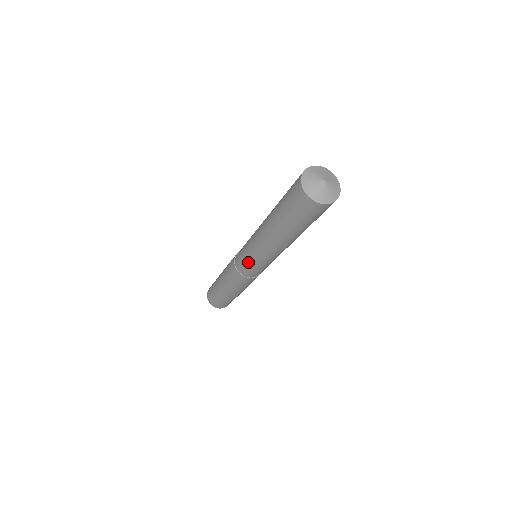
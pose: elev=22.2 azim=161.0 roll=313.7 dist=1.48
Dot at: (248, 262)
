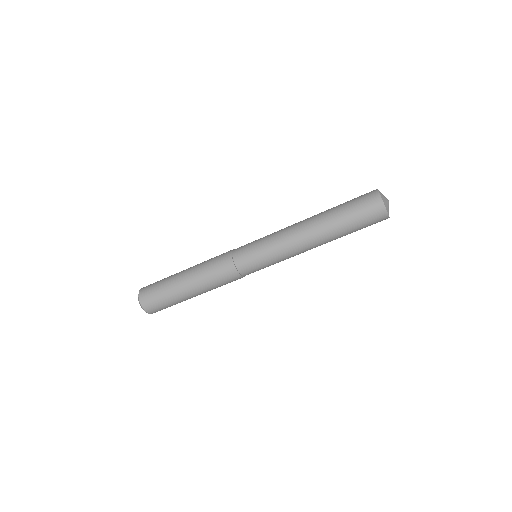
Dot at: (260, 256)
